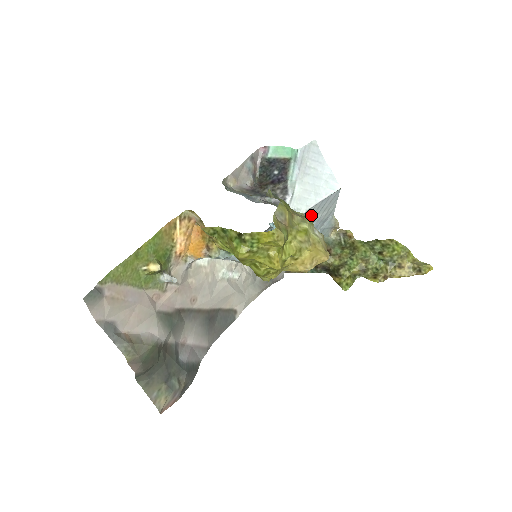
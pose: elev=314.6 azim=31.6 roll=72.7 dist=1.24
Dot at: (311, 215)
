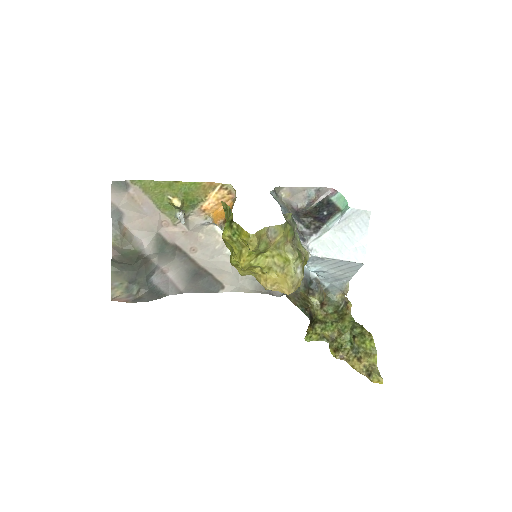
Dot at: (325, 264)
